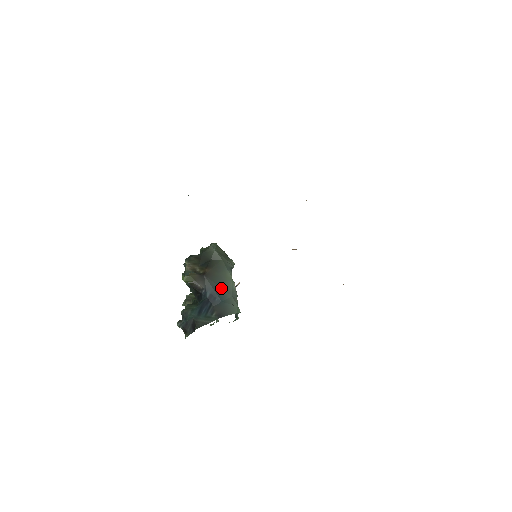
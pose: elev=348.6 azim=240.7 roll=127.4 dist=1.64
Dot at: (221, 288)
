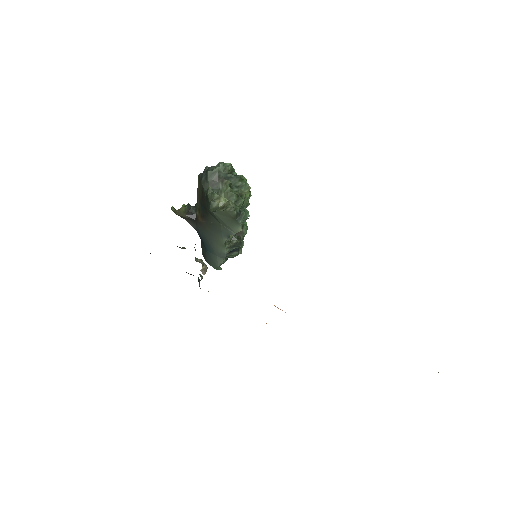
Dot at: (209, 243)
